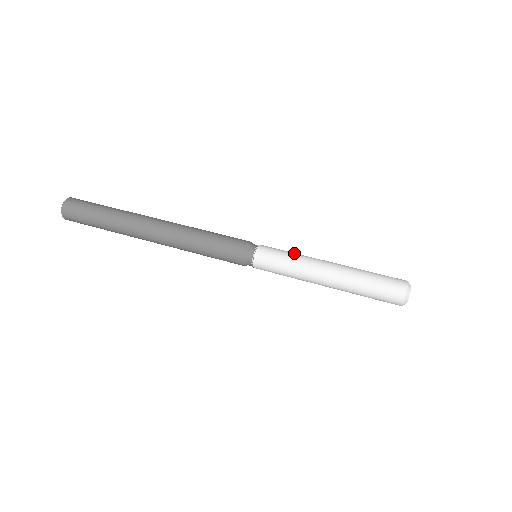
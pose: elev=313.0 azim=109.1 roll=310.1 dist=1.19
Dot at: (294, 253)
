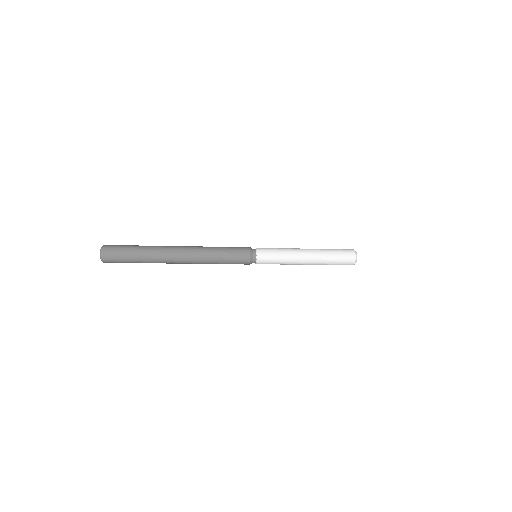
Dot at: (281, 248)
